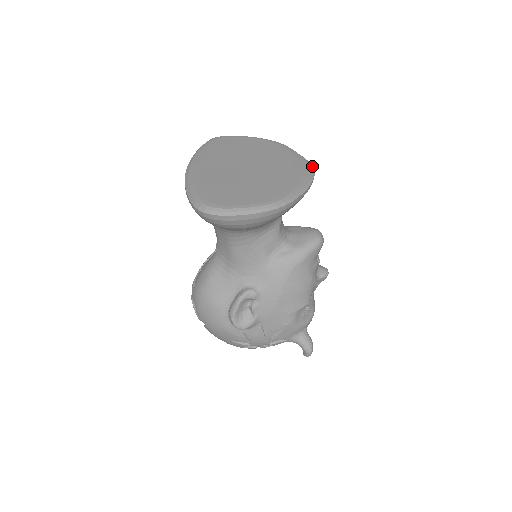
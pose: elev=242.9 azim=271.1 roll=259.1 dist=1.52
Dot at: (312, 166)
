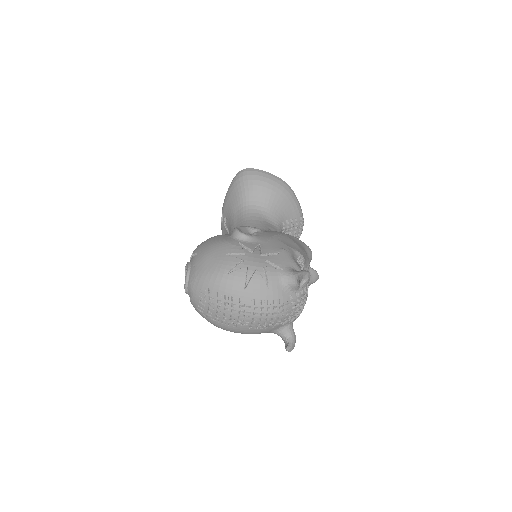
Dot at: (301, 233)
